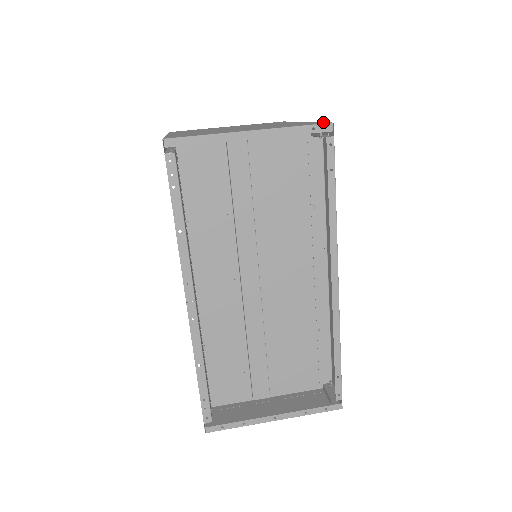
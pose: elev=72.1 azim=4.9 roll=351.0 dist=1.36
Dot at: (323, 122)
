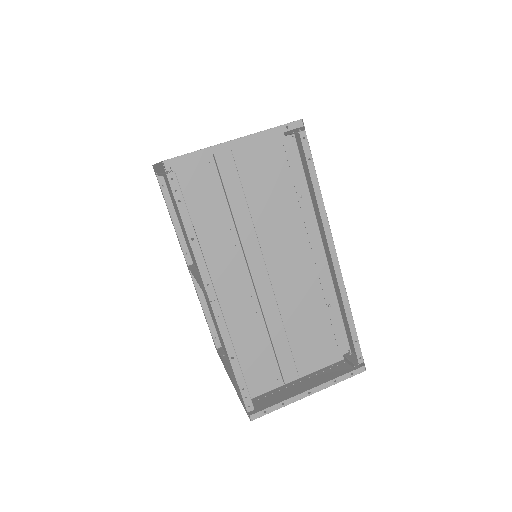
Dot at: occluded
